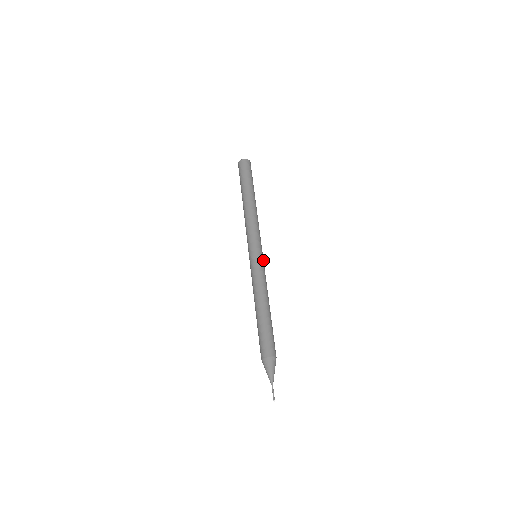
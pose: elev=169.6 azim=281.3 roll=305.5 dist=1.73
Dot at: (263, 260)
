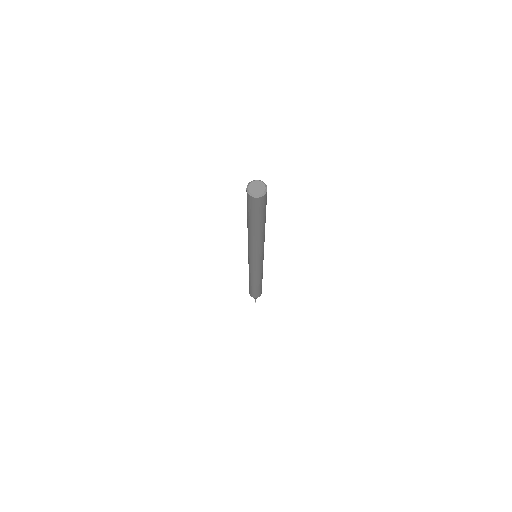
Dot at: occluded
